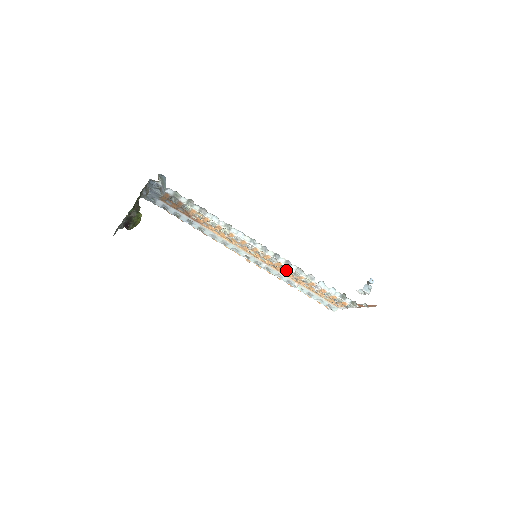
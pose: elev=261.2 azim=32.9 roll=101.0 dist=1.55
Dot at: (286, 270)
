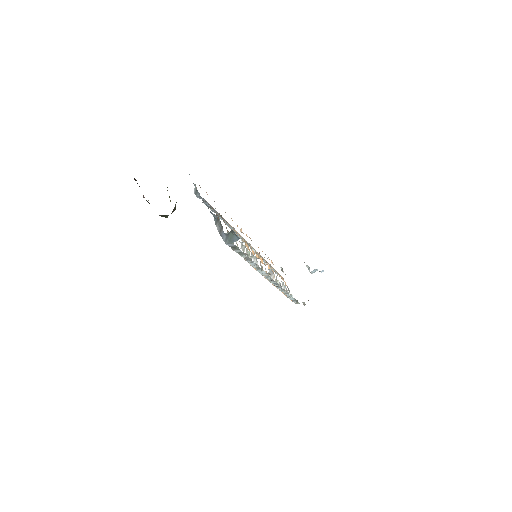
Dot at: (272, 278)
